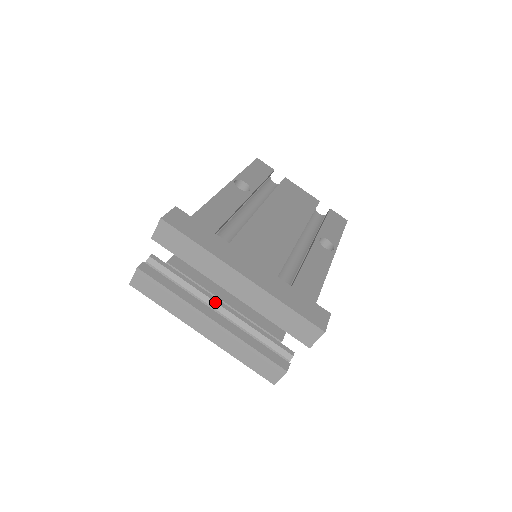
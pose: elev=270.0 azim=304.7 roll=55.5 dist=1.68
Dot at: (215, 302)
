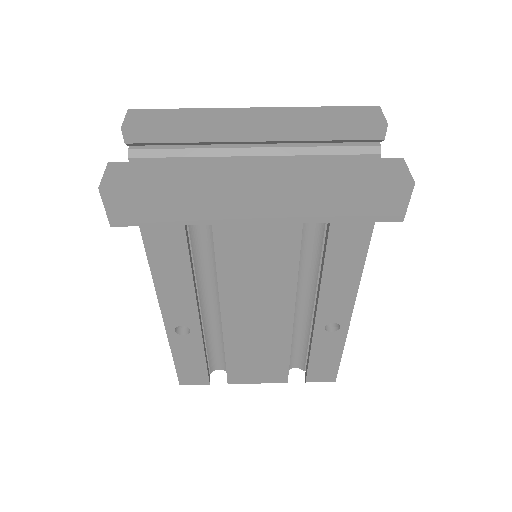
Dot at: occluded
